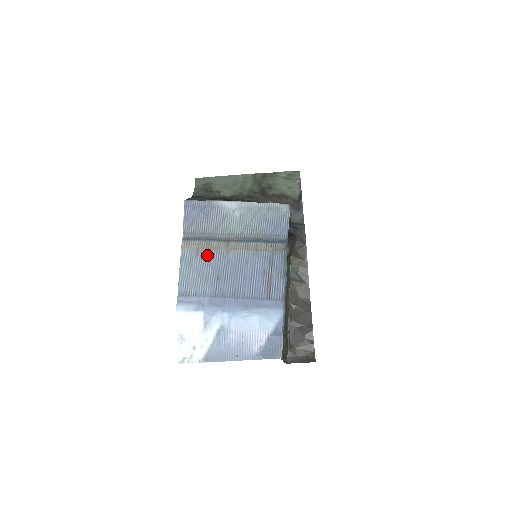
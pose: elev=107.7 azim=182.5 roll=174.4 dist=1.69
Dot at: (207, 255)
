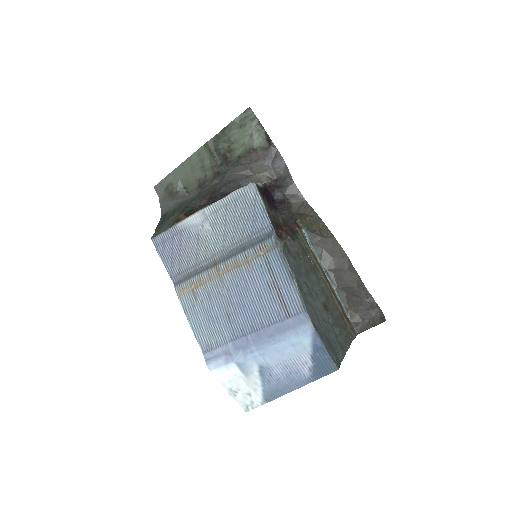
Dot at: (205, 294)
